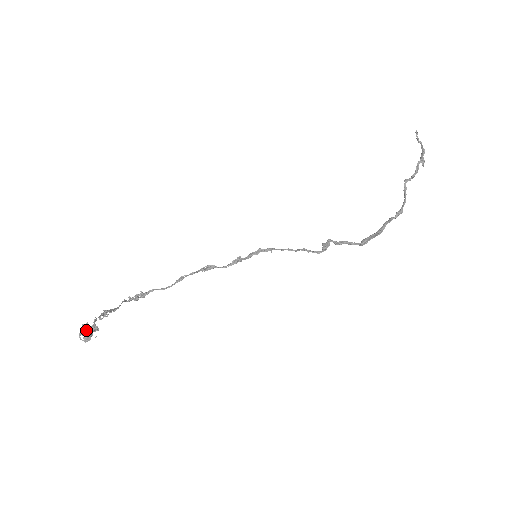
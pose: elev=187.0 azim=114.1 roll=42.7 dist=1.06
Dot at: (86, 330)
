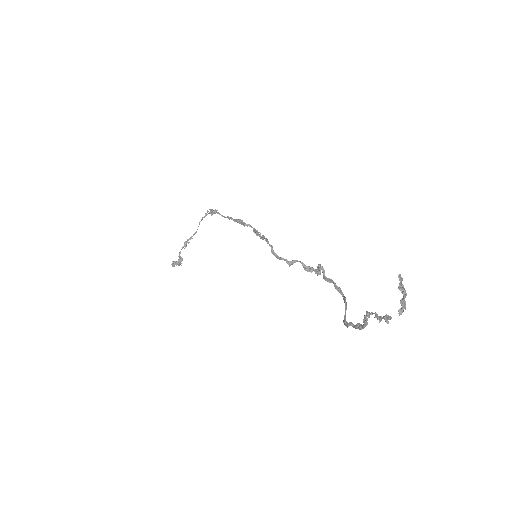
Dot at: (174, 265)
